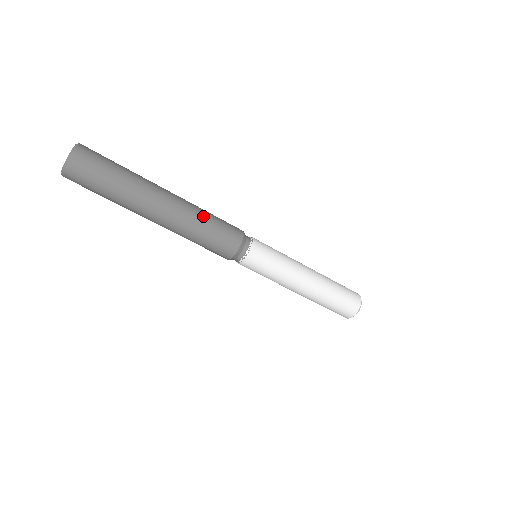
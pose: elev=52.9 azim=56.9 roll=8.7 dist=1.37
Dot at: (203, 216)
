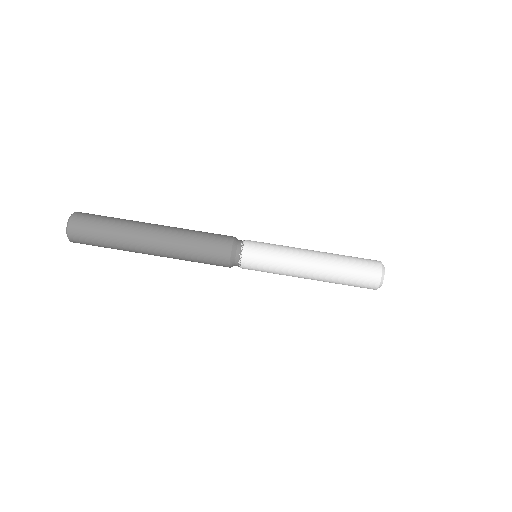
Dot at: (193, 230)
